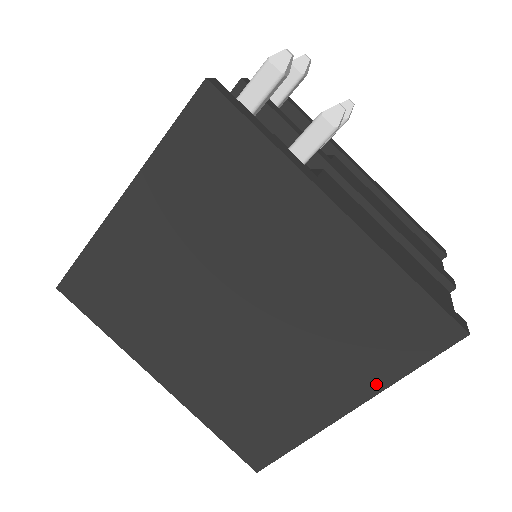
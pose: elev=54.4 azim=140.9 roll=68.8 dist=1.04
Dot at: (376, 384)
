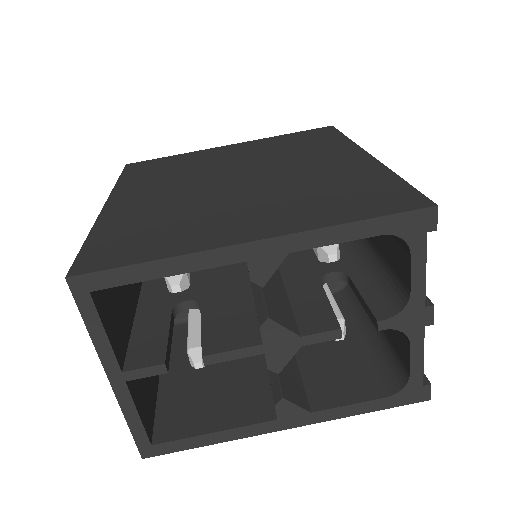
Dot at: (311, 225)
